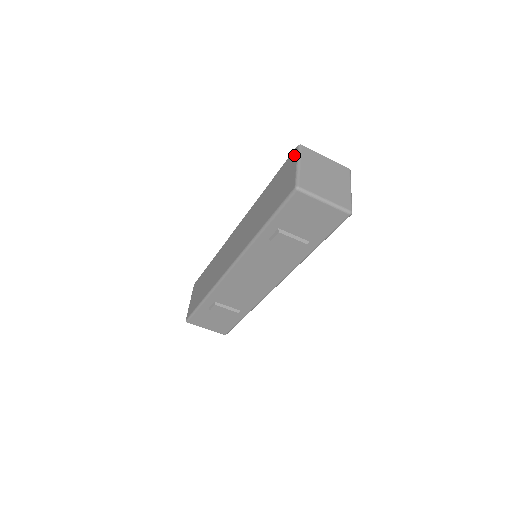
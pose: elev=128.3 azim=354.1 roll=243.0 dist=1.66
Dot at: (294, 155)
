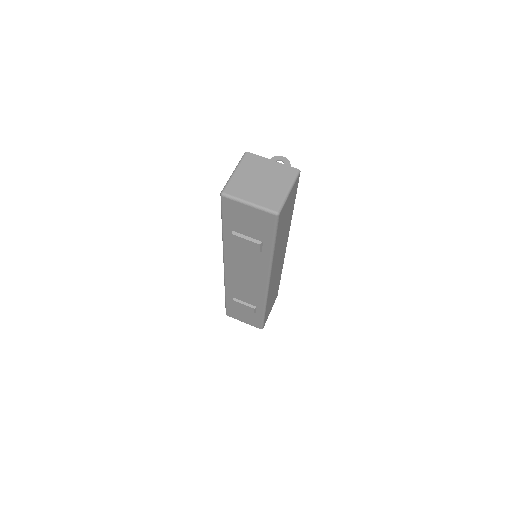
Dot at: occluded
